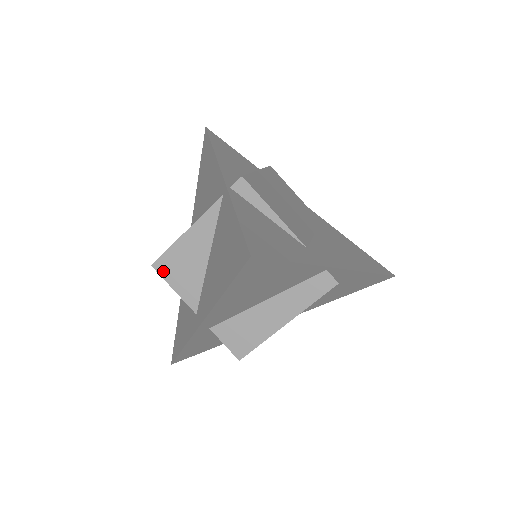
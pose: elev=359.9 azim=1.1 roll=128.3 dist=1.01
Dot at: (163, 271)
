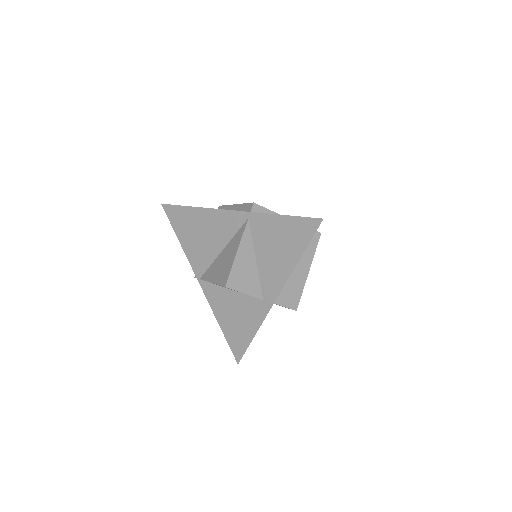
Dot at: (234, 286)
